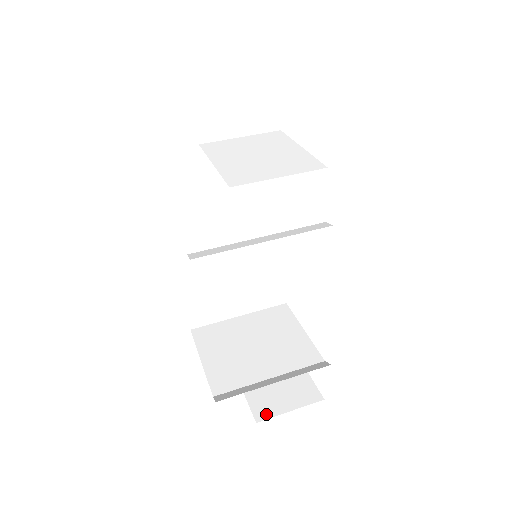
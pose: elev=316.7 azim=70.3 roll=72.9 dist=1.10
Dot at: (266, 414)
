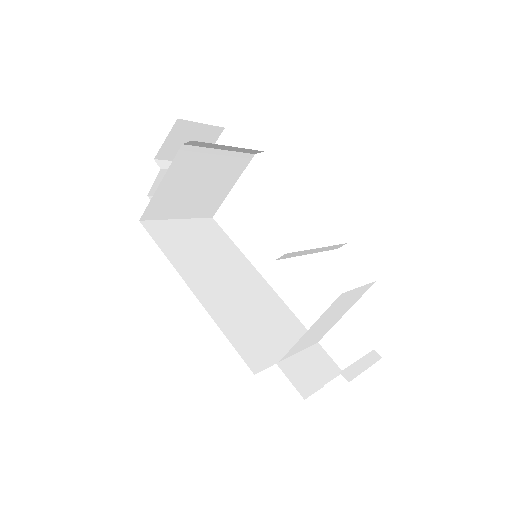
Dot at: occluded
